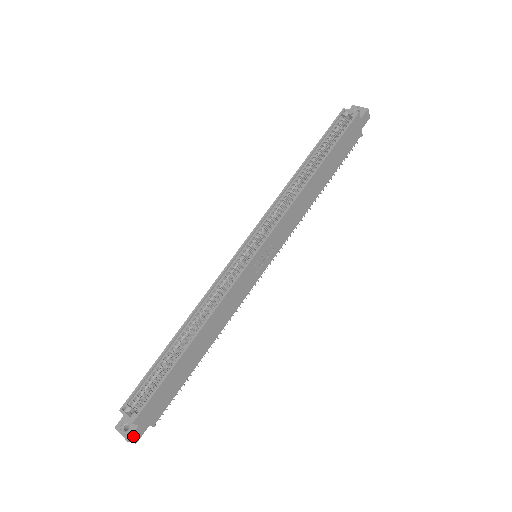
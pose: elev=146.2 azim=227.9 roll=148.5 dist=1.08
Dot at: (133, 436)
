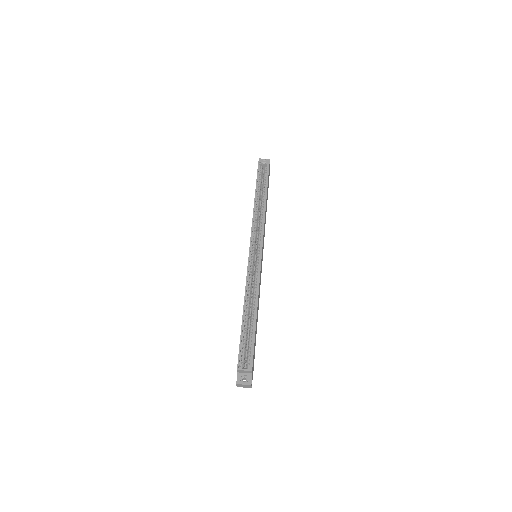
Dot at: (251, 382)
